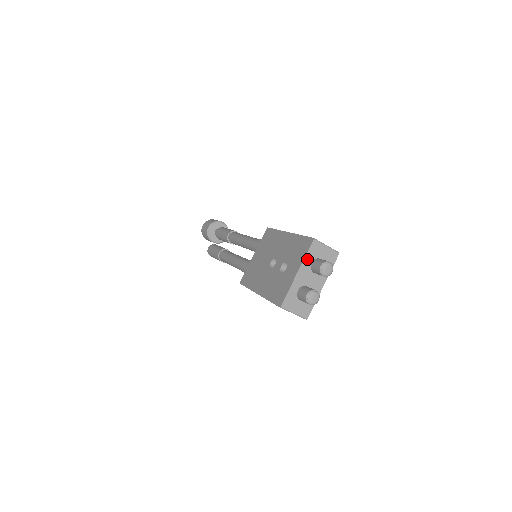
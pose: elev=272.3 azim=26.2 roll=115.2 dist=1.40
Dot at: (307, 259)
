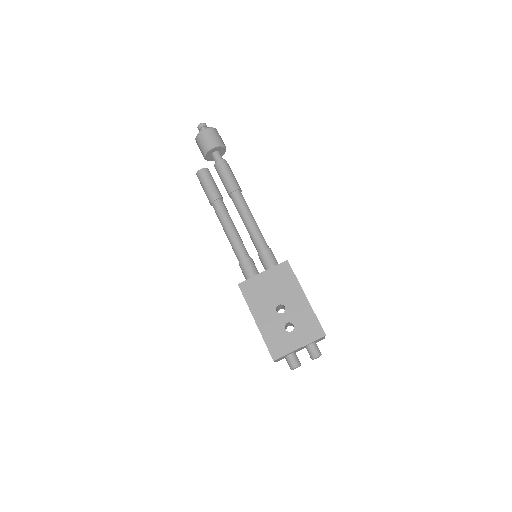
Dot at: (311, 343)
